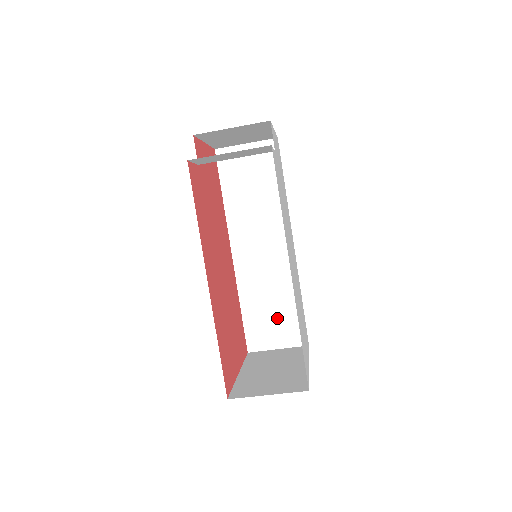
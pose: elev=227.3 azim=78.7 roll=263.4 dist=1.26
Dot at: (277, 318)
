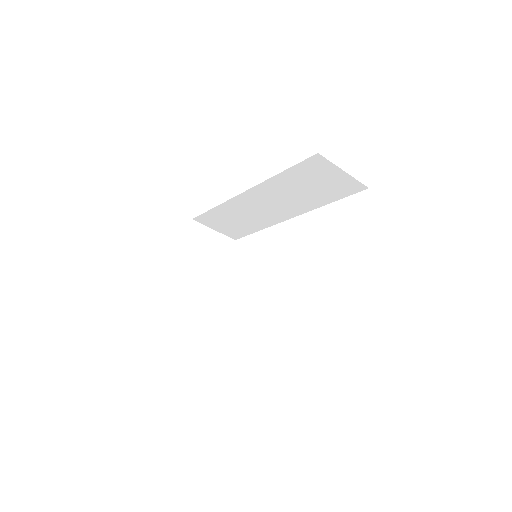
Dot at: (232, 225)
